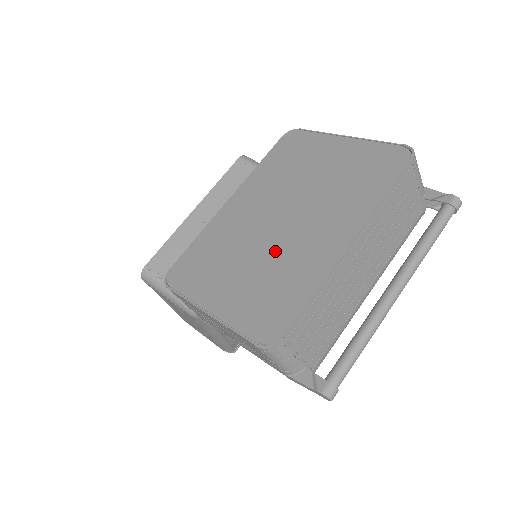
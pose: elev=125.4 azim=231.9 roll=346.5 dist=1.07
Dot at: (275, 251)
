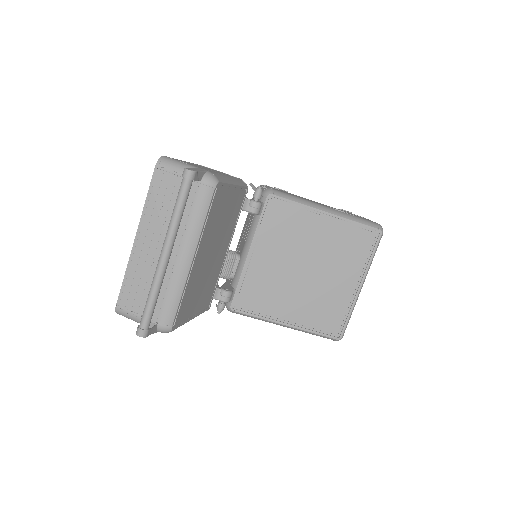
Dot at: occluded
